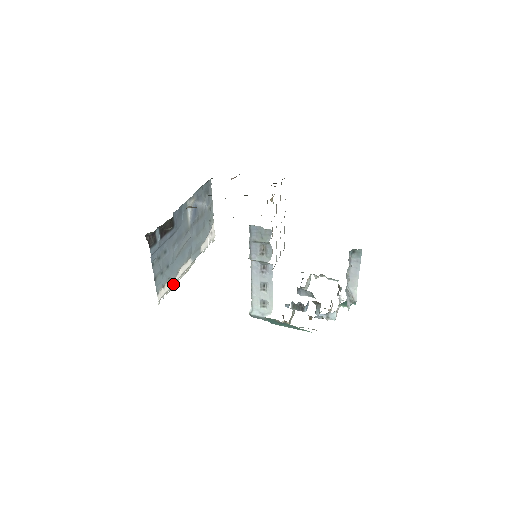
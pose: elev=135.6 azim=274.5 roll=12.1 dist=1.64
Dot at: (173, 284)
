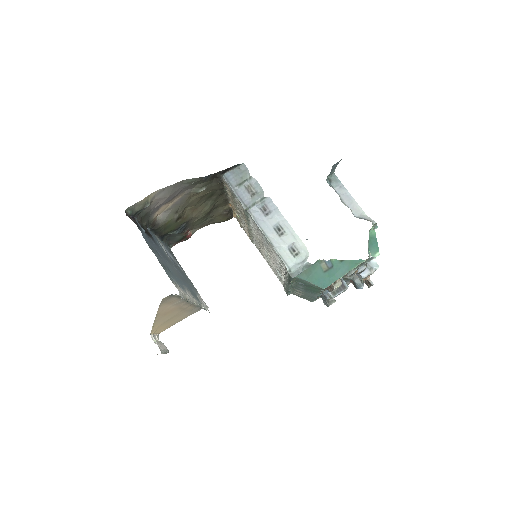
Dot at: (187, 297)
